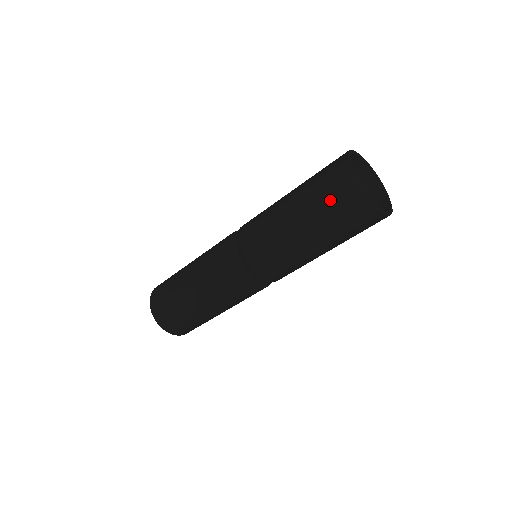
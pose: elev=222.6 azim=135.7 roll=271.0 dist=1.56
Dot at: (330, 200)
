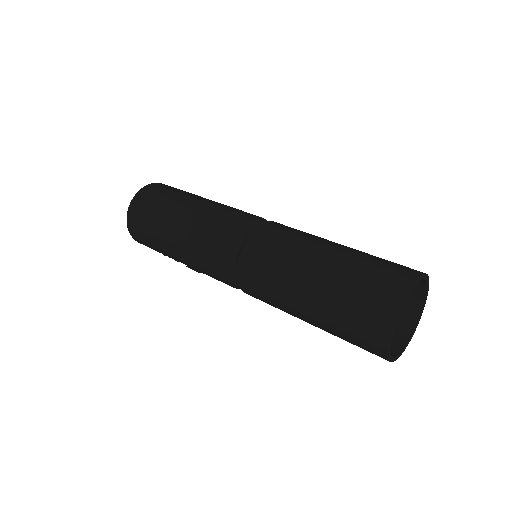
Dot at: (350, 331)
